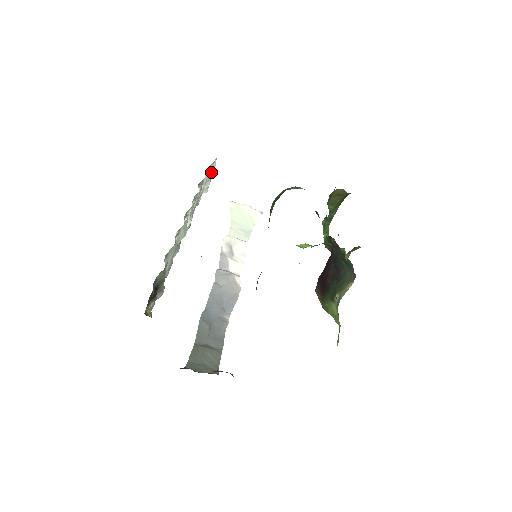
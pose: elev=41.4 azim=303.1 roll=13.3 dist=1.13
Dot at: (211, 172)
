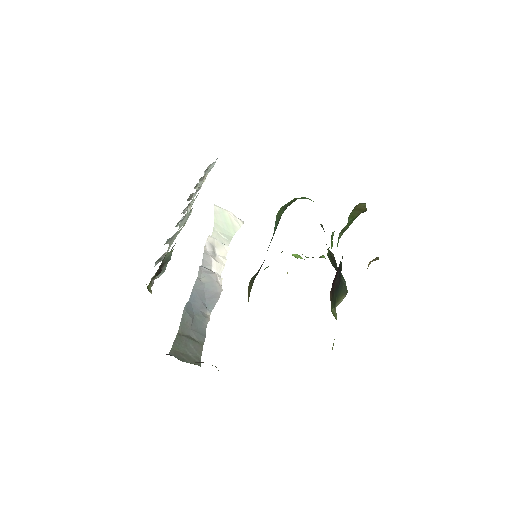
Dot at: (209, 171)
